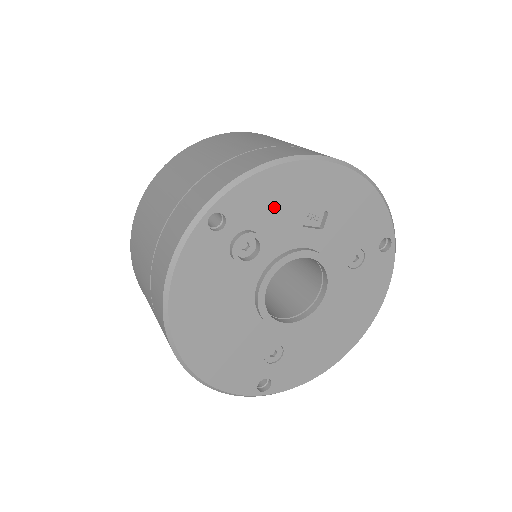
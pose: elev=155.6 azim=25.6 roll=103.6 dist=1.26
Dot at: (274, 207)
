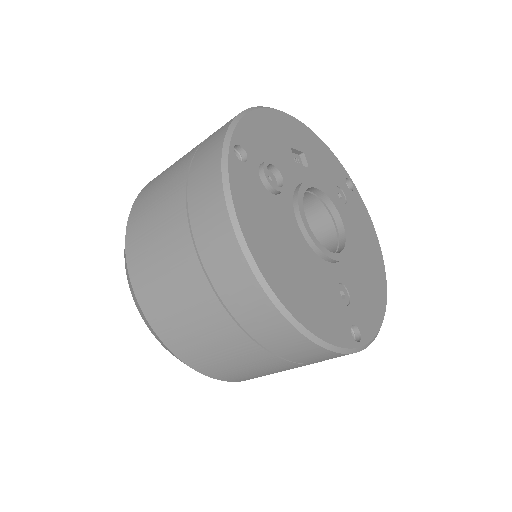
Dot at: (270, 144)
